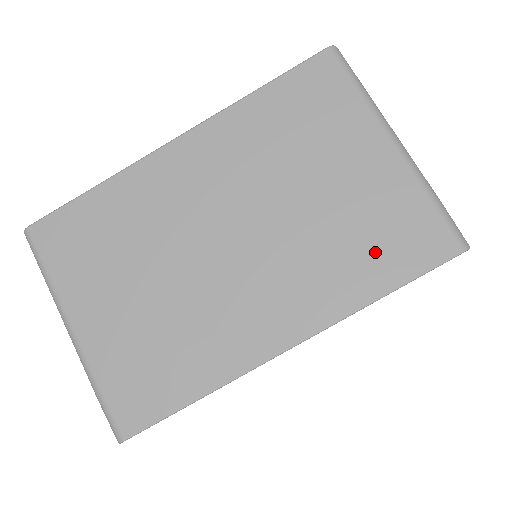
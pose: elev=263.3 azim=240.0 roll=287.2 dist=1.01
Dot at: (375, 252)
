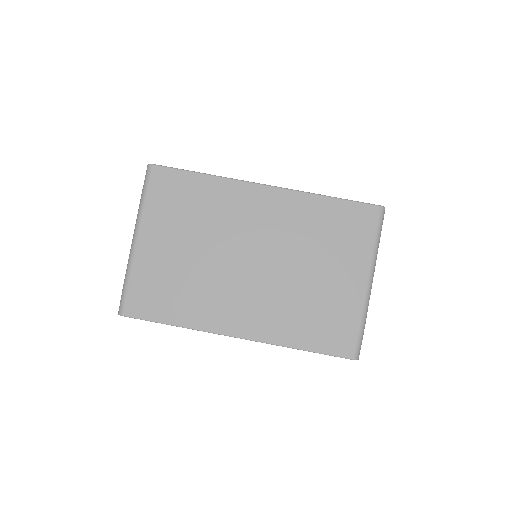
Dot at: (314, 326)
